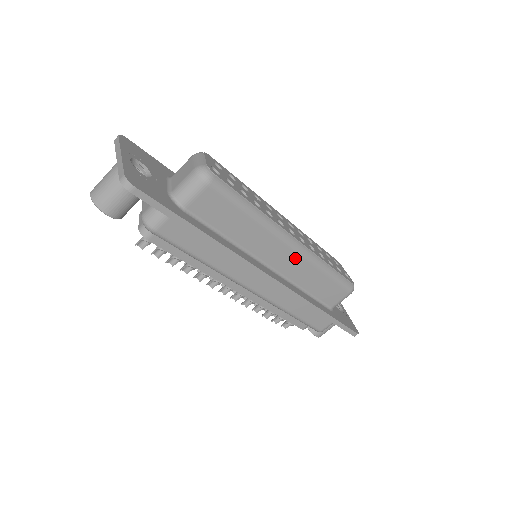
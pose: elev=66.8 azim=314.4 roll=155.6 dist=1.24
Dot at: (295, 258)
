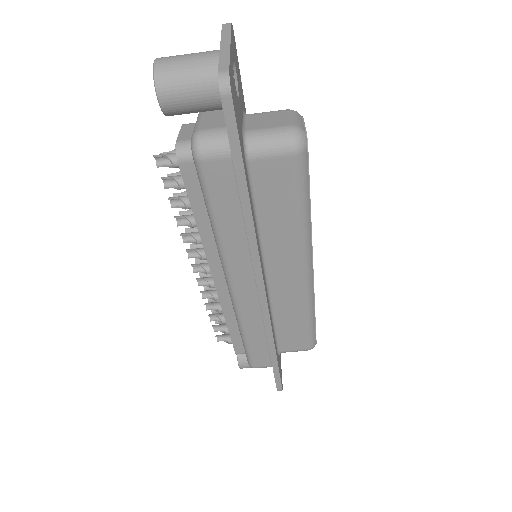
Dot at: (296, 286)
